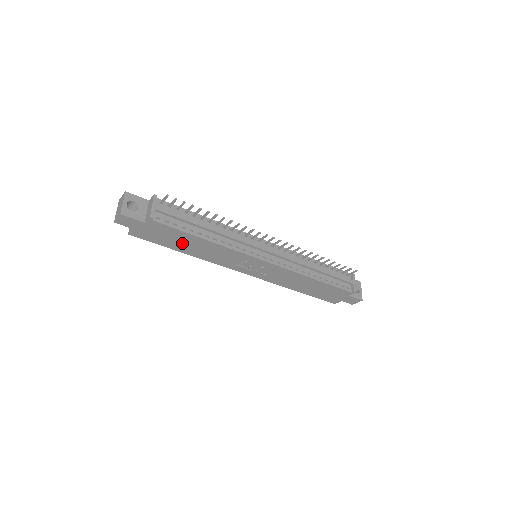
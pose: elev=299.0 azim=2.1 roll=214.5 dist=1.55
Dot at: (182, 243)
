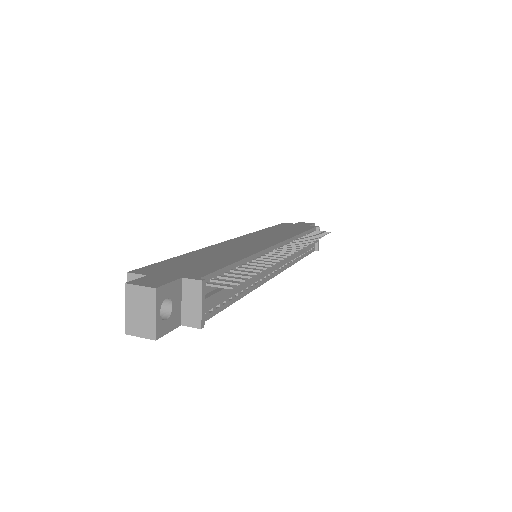
Dot at: occluded
